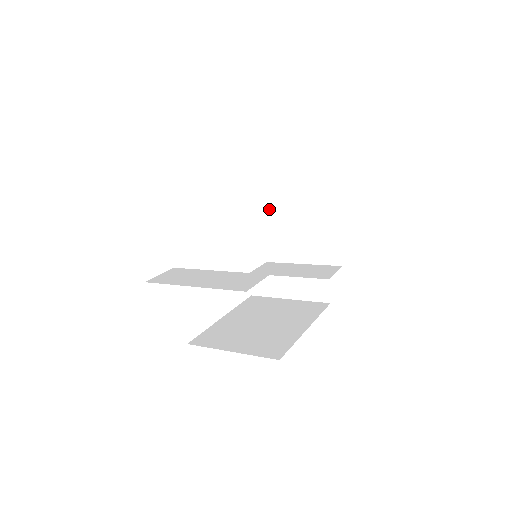
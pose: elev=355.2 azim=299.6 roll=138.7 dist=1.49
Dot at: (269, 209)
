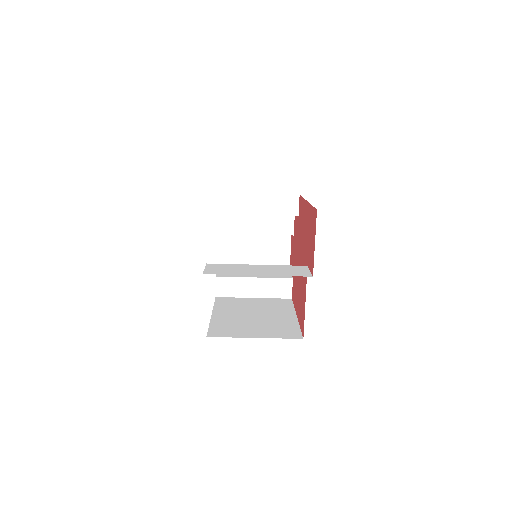
Dot at: (239, 218)
